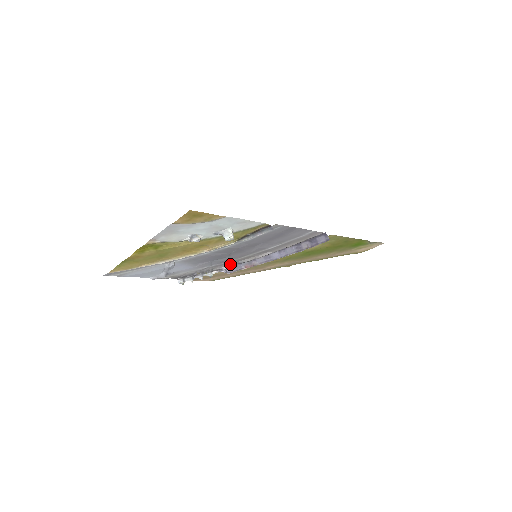
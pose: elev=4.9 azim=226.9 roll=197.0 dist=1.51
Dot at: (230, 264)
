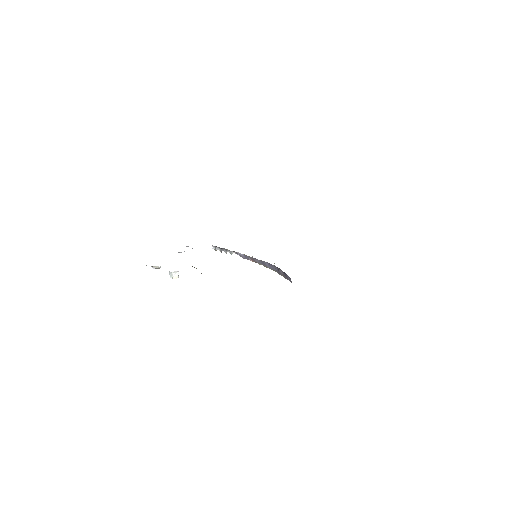
Dot at: occluded
